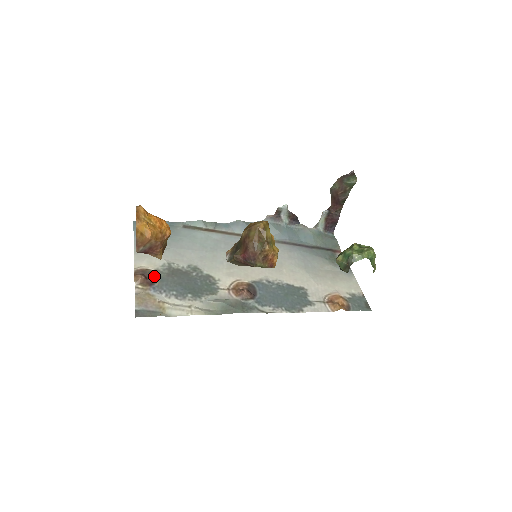
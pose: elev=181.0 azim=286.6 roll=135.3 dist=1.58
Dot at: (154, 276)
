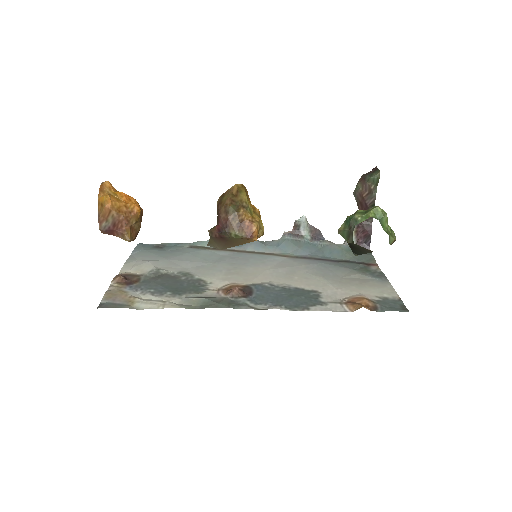
Dot at: (136, 278)
